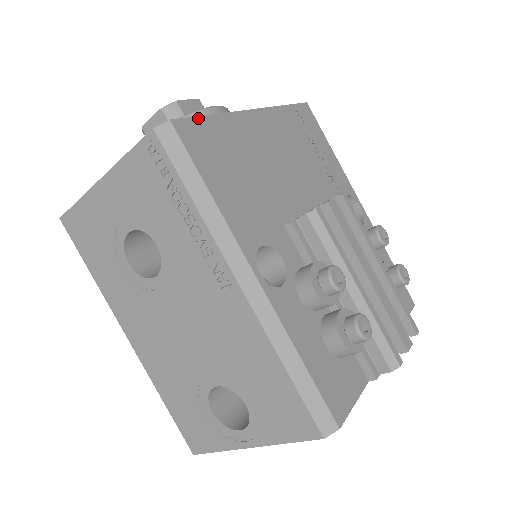
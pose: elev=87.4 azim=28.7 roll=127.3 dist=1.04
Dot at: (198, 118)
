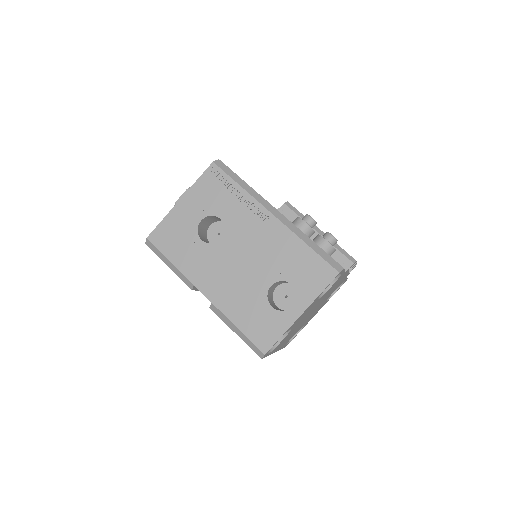
Dot at: occluded
